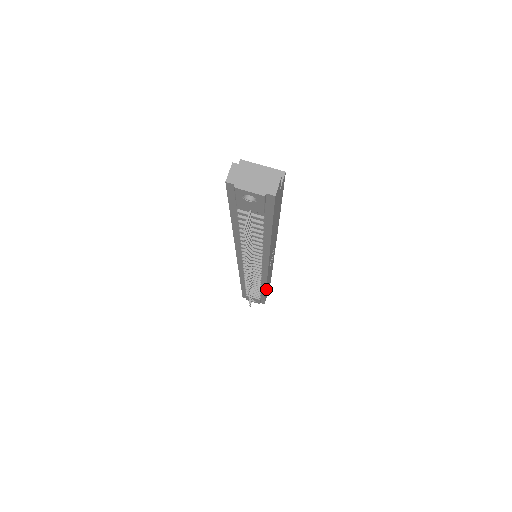
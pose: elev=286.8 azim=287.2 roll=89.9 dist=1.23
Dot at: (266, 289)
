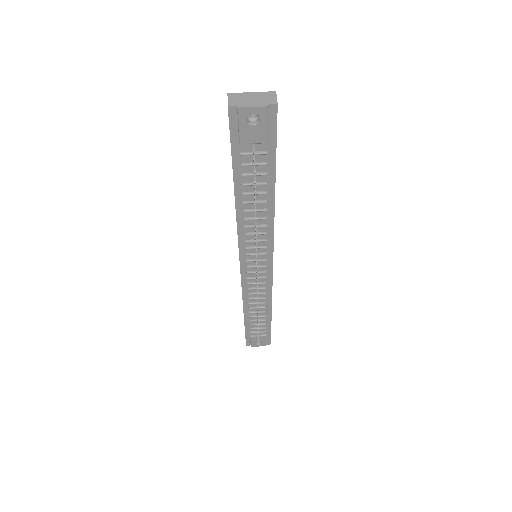
Dot at: (271, 311)
